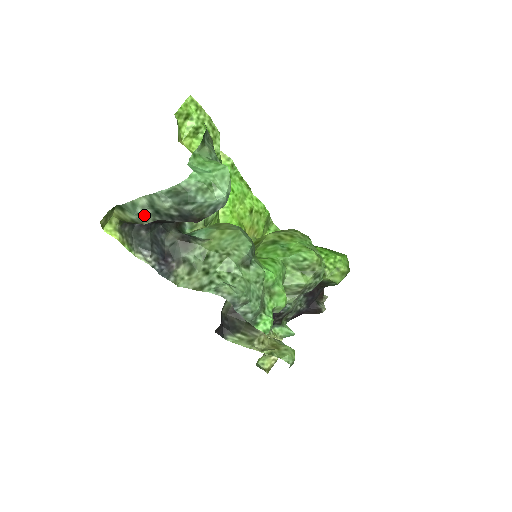
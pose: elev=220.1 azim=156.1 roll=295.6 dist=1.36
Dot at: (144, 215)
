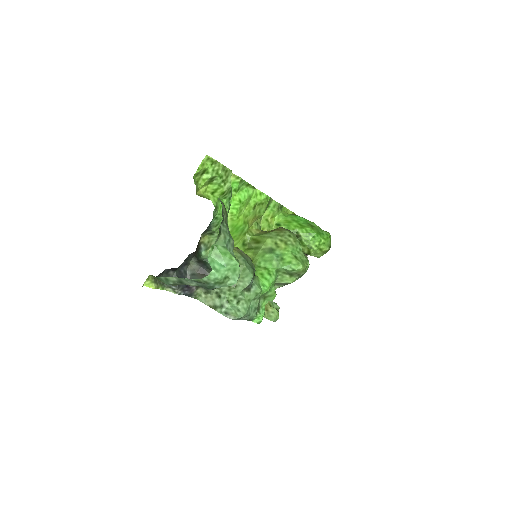
Dot at: (174, 284)
